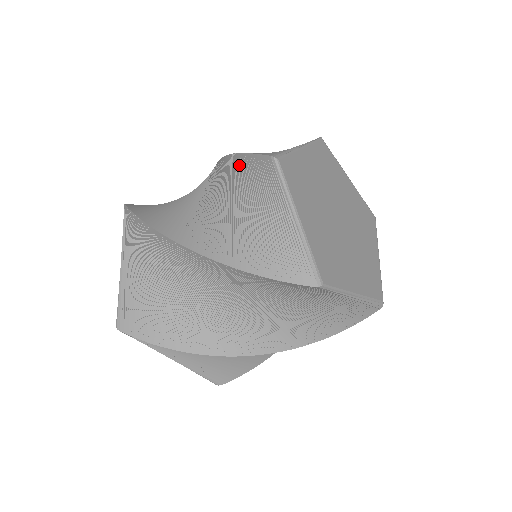
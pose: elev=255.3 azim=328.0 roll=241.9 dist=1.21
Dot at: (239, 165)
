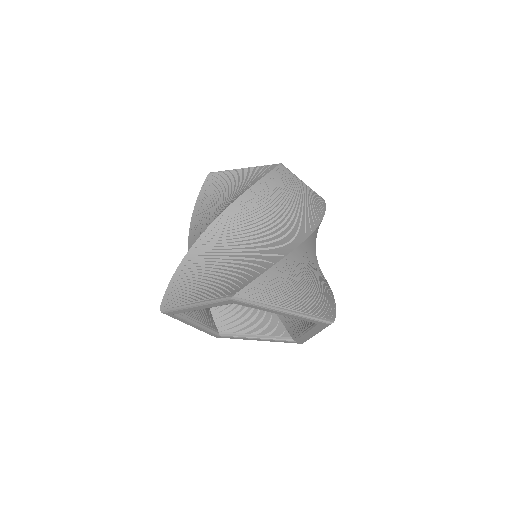
Dot at: (199, 206)
